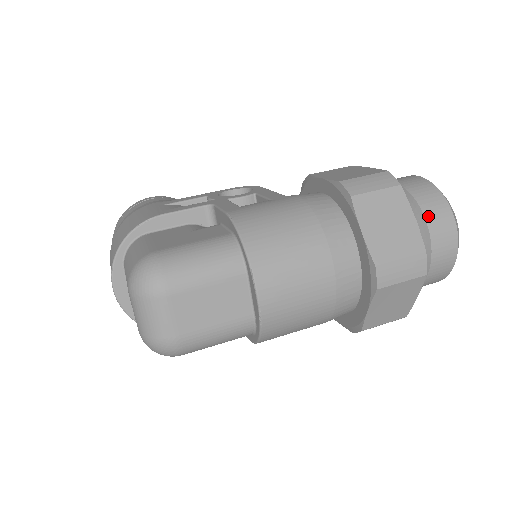
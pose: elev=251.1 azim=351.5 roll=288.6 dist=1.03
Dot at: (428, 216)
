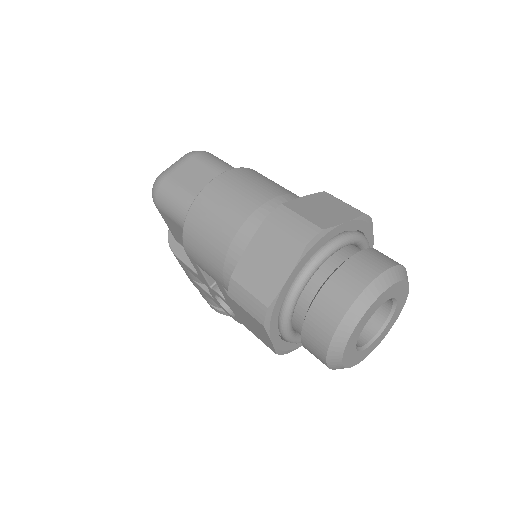
Dot at: (365, 252)
